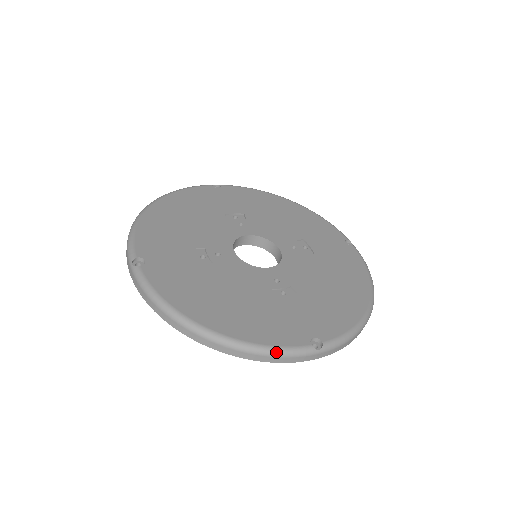
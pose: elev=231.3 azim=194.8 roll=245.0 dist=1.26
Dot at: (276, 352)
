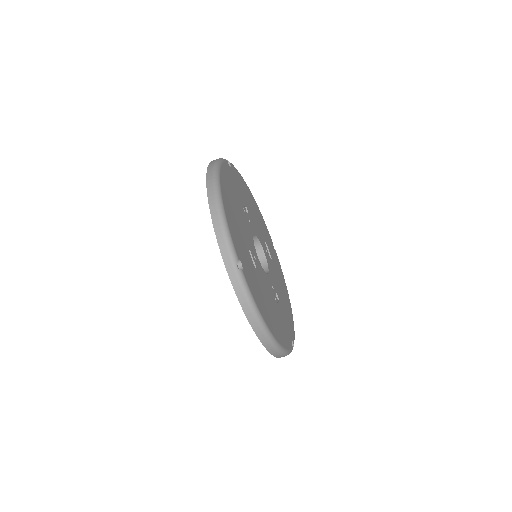
Dot at: occluded
